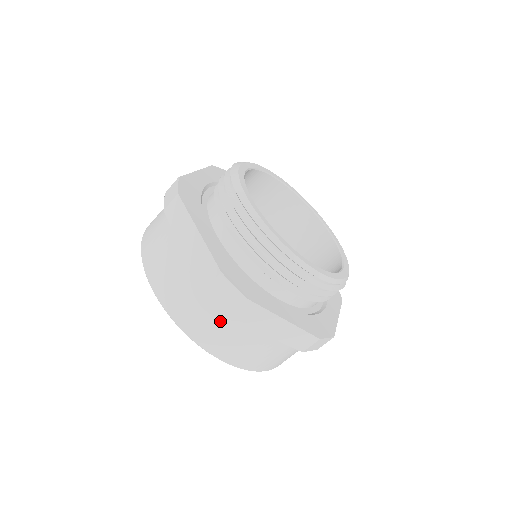
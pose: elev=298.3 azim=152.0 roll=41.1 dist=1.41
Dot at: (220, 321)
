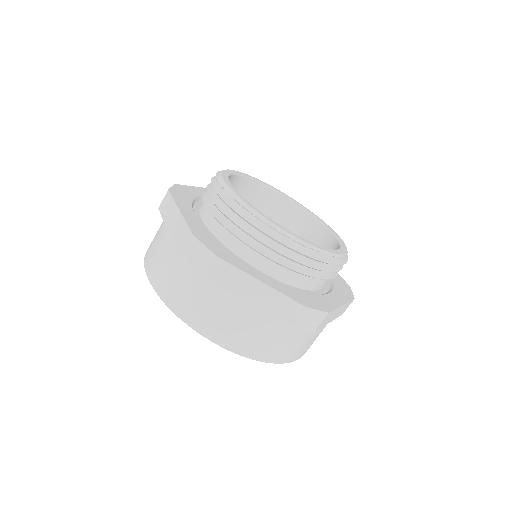
Dot at: occluded
